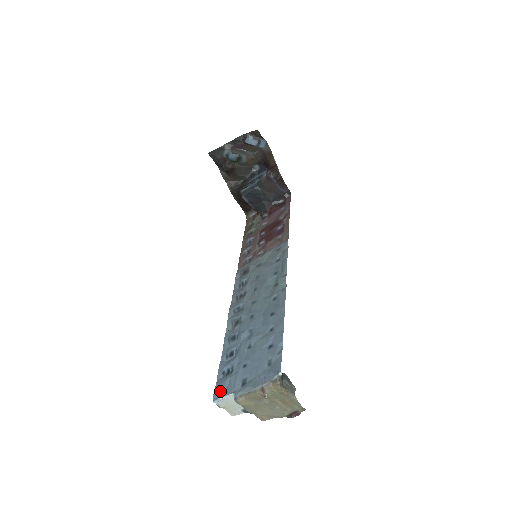
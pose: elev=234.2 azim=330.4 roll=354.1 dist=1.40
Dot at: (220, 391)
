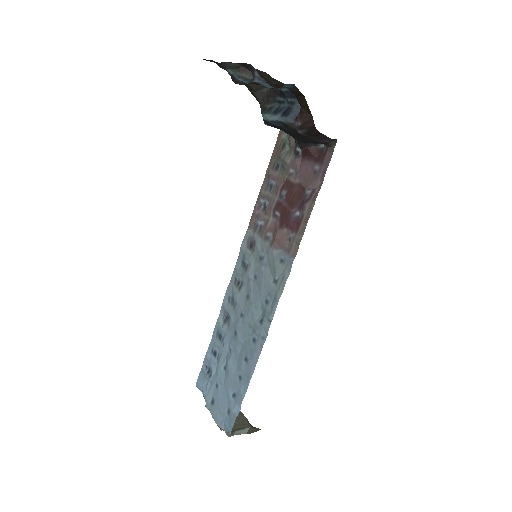
Dot at: (200, 384)
